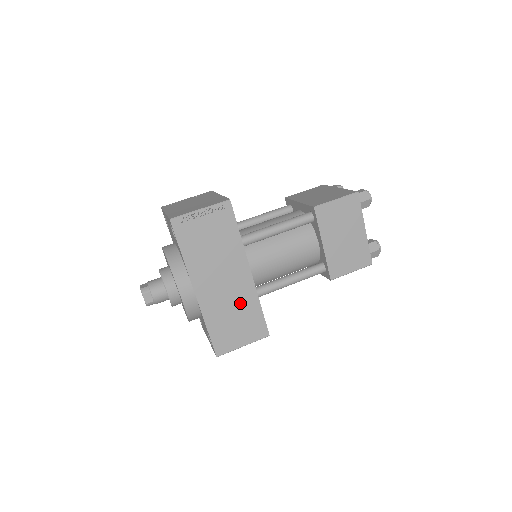
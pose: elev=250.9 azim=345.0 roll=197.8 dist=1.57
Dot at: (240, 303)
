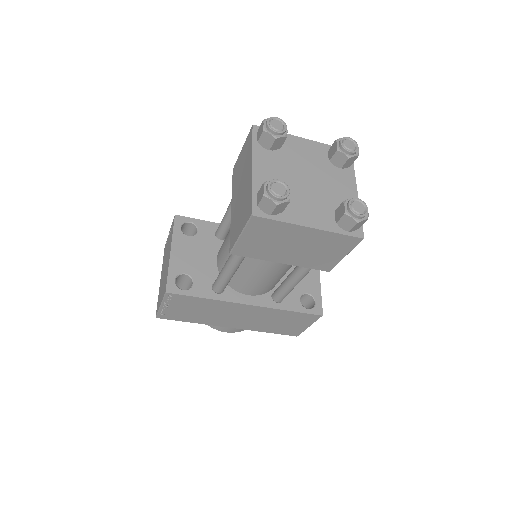
Dot at: (269, 317)
